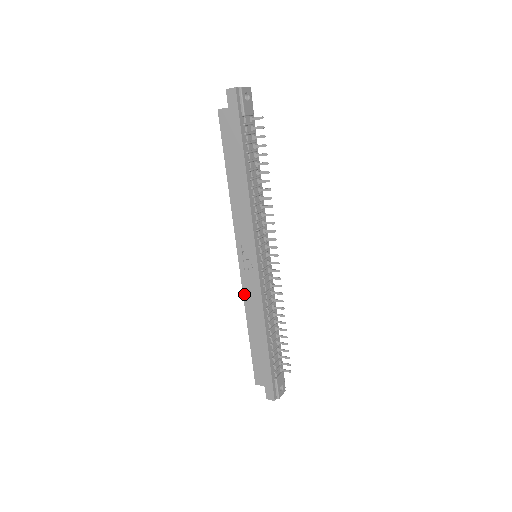
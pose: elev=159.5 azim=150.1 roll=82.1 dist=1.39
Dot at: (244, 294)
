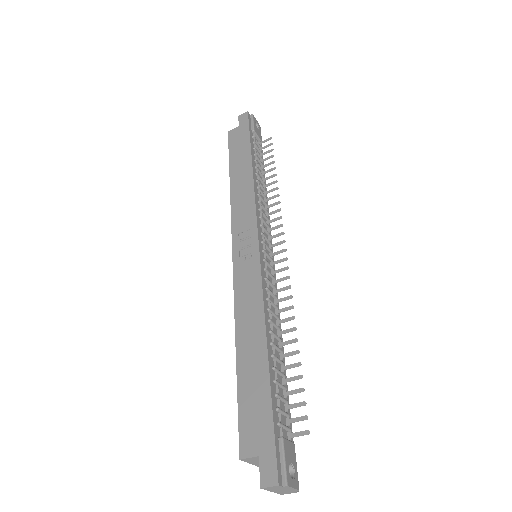
Dot at: (235, 294)
